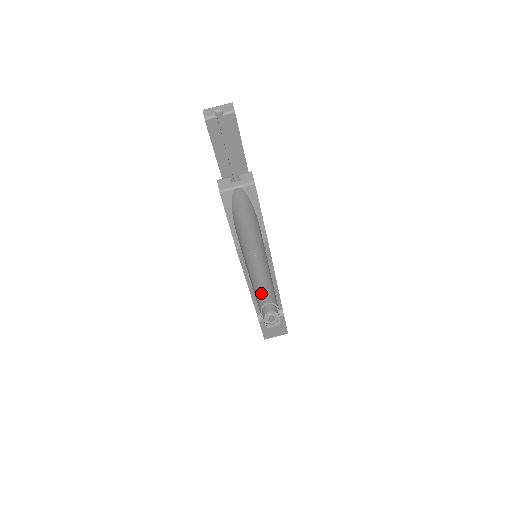
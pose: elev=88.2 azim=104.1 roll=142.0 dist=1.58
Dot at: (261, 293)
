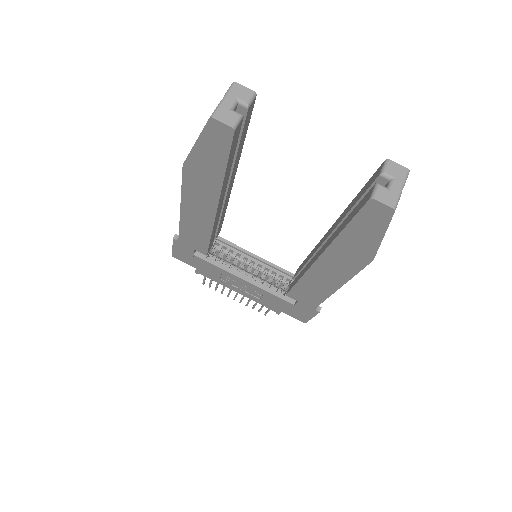
Dot at: occluded
